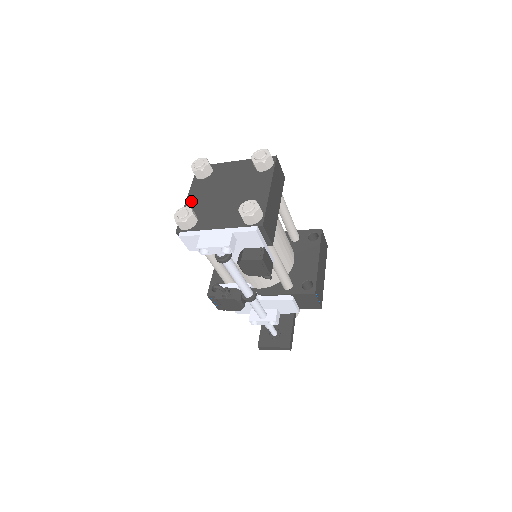
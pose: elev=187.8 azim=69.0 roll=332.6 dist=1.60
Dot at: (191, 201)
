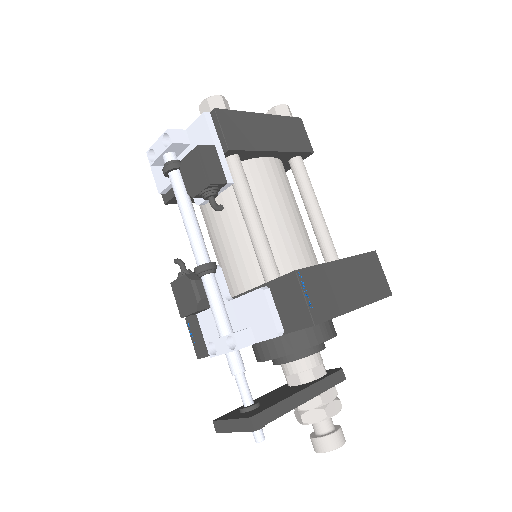
Dot at: occluded
